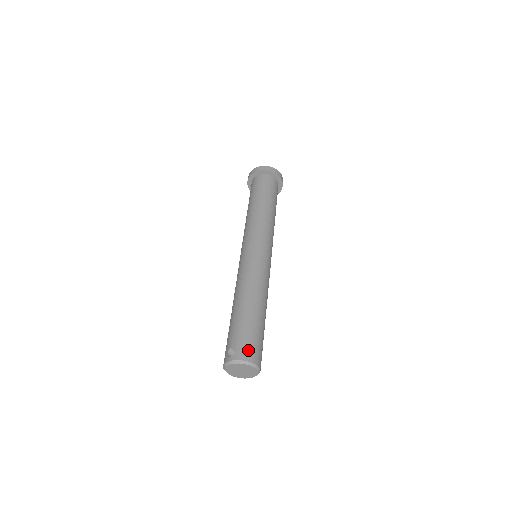
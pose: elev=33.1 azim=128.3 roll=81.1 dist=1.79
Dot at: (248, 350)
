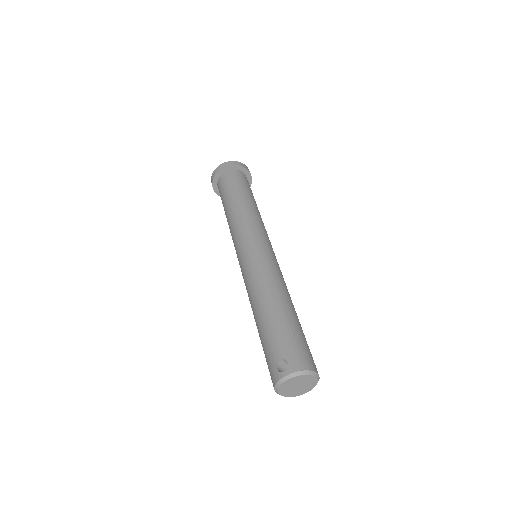
Dot at: (302, 357)
